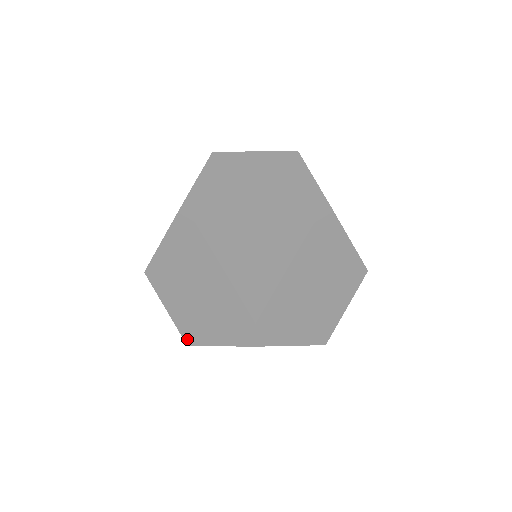
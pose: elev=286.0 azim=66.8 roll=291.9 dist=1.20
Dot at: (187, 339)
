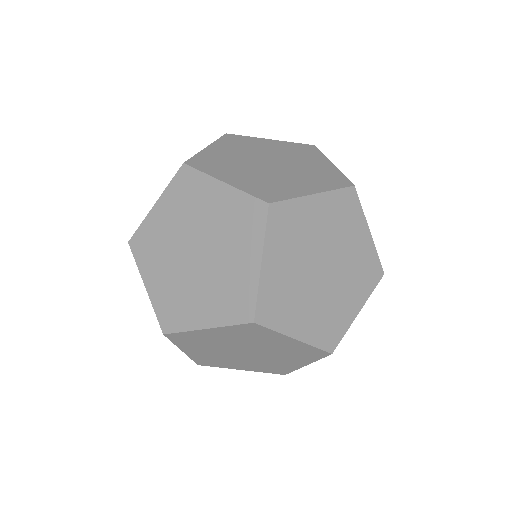
Dot at: (279, 373)
